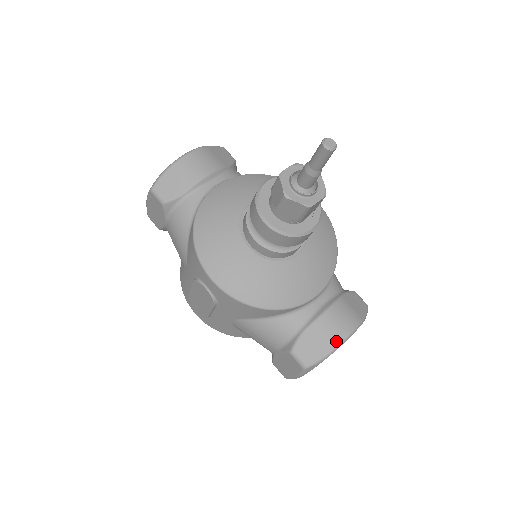
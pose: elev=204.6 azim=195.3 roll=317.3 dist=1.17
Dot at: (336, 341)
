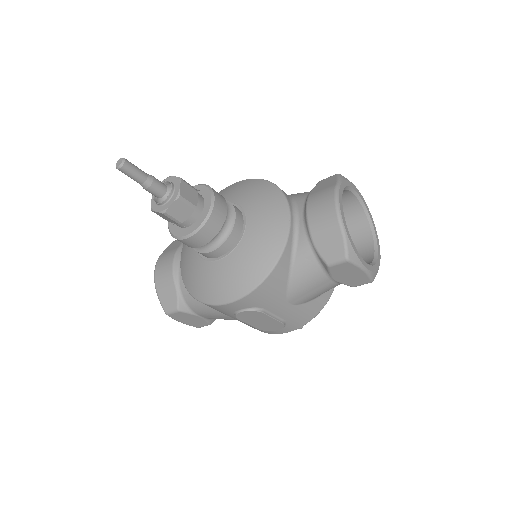
Dot at: (334, 219)
